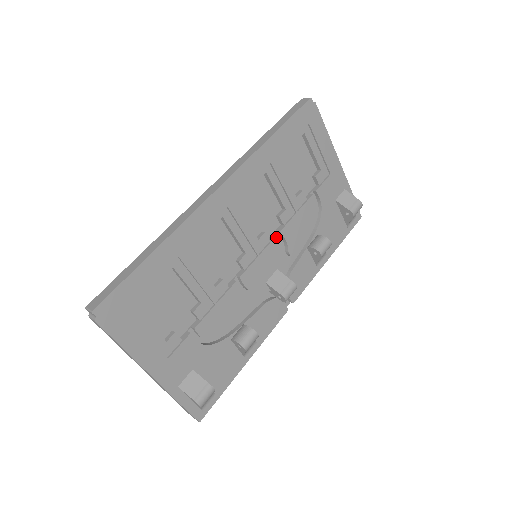
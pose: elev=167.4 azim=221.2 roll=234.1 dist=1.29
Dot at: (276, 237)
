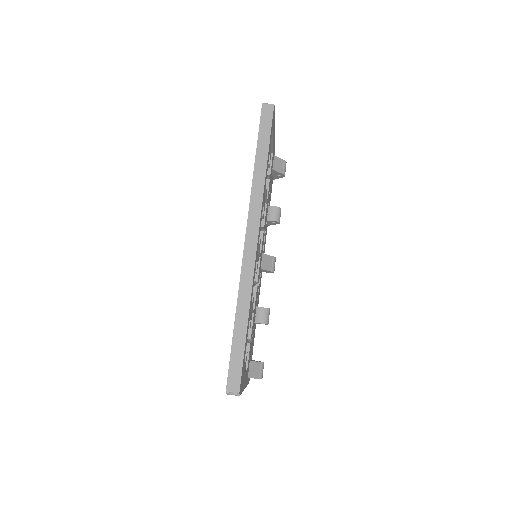
Dot at: (263, 233)
